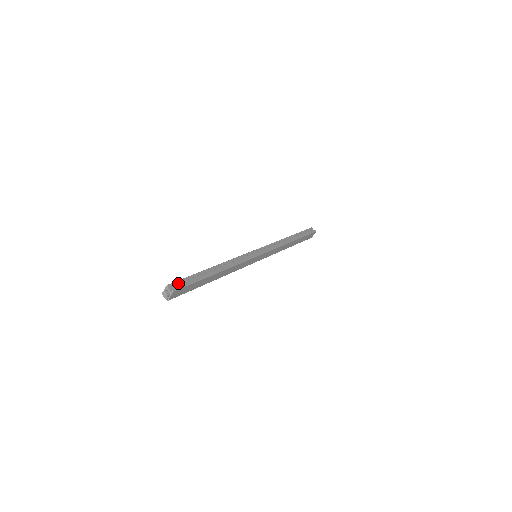
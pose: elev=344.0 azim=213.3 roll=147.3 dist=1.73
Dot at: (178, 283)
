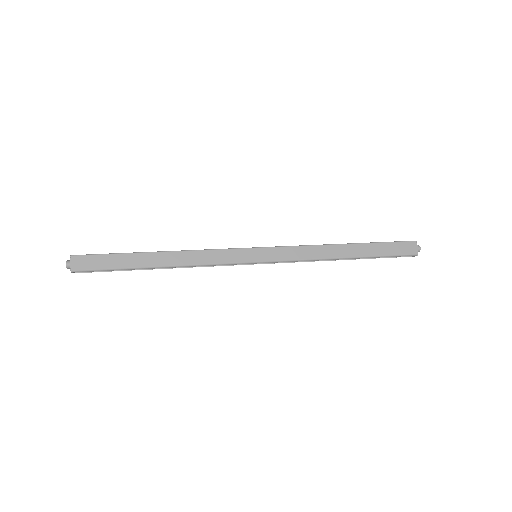
Dot at: occluded
